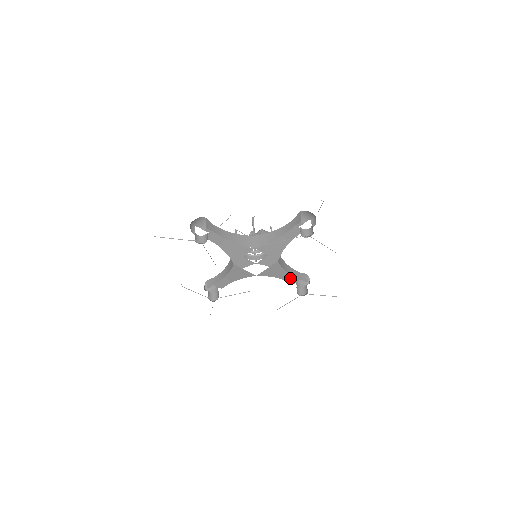
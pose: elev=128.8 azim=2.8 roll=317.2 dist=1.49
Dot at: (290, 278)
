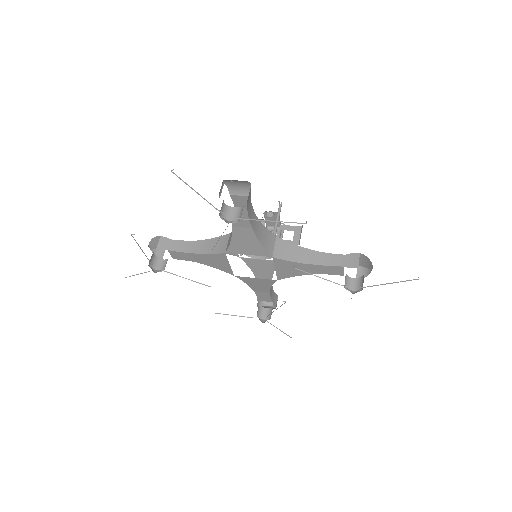
Dot at: (327, 269)
